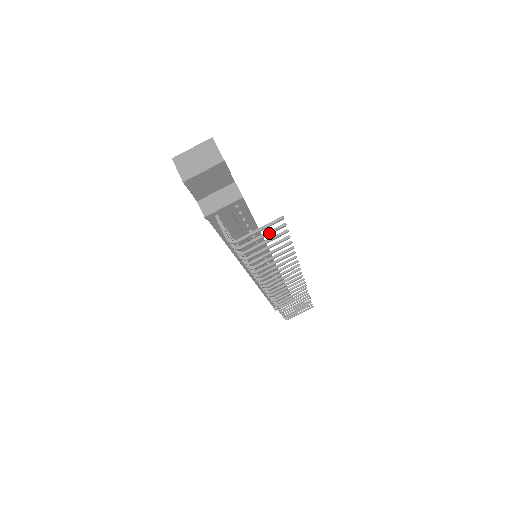
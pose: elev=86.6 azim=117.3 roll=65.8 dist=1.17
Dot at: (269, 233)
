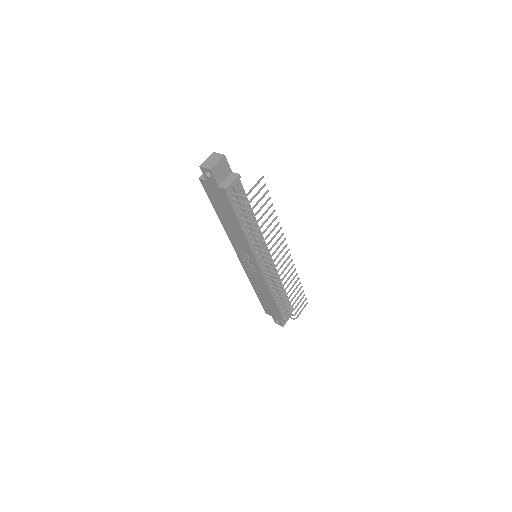
Dot at: (260, 190)
